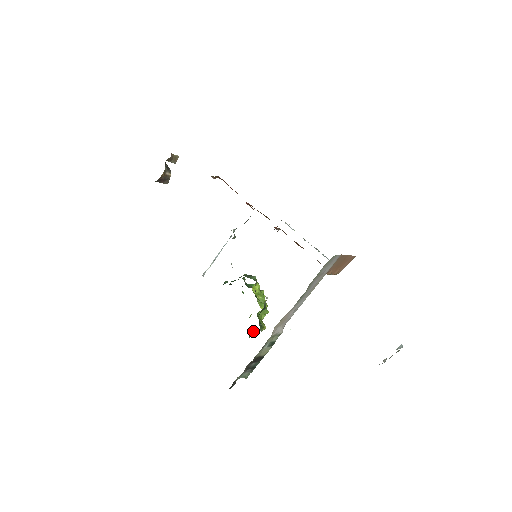
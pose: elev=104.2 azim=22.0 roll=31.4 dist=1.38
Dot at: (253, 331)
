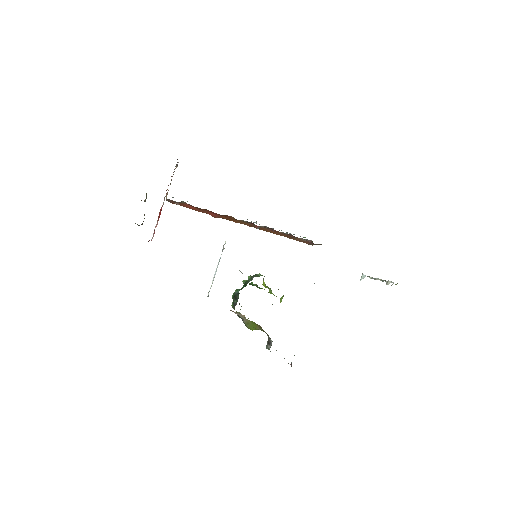
Dot at: occluded
